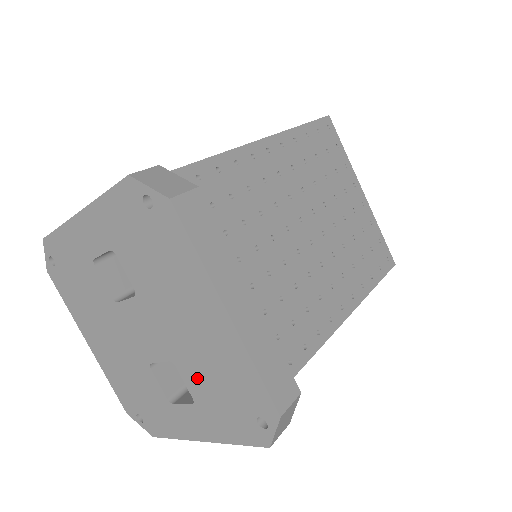
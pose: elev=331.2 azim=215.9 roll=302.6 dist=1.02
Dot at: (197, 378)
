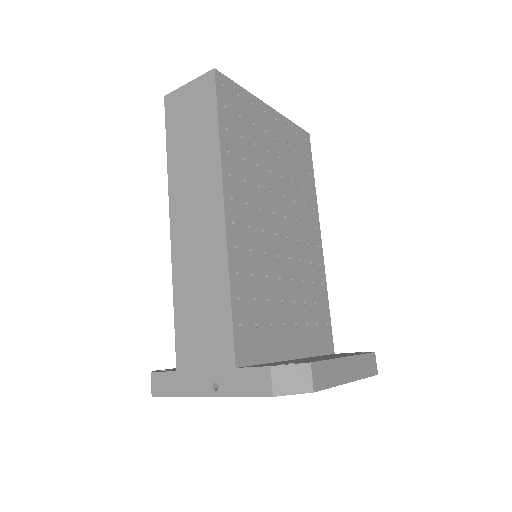
Dot at: occluded
